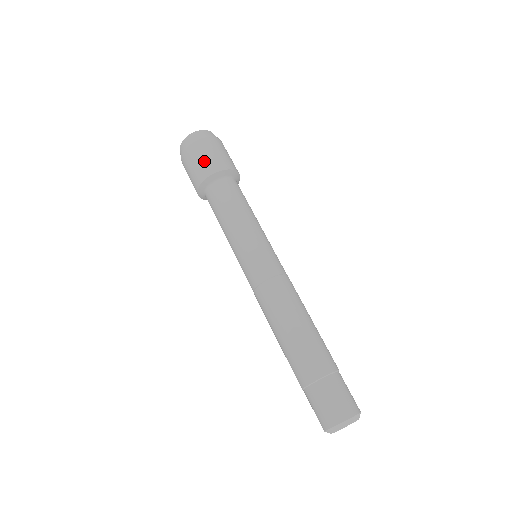
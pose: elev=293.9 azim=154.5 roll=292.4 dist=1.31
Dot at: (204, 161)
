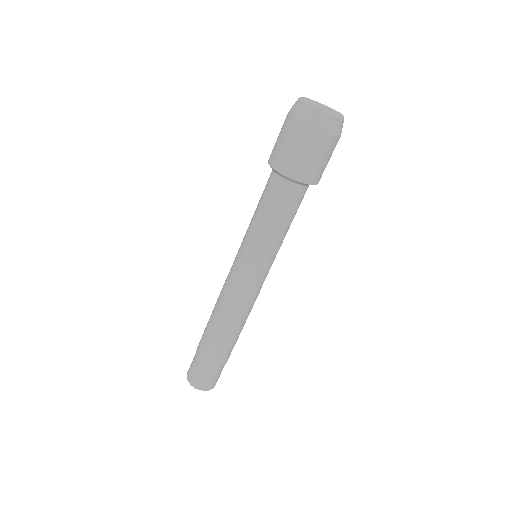
Dot at: (320, 165)
